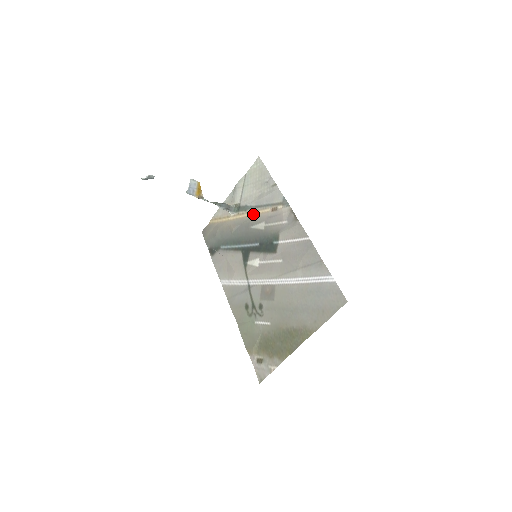
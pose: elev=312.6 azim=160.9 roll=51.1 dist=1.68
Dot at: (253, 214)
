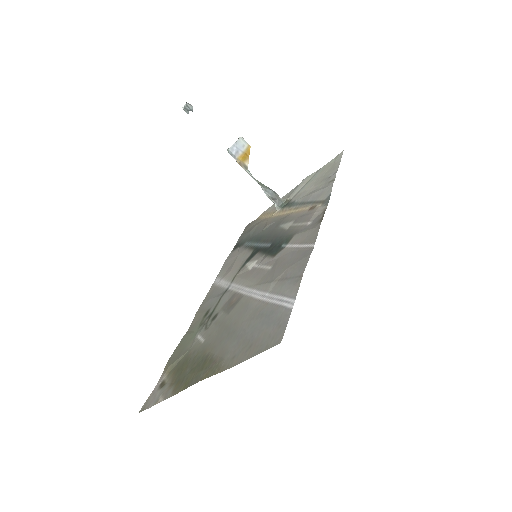
Dot at: (292, 212)
